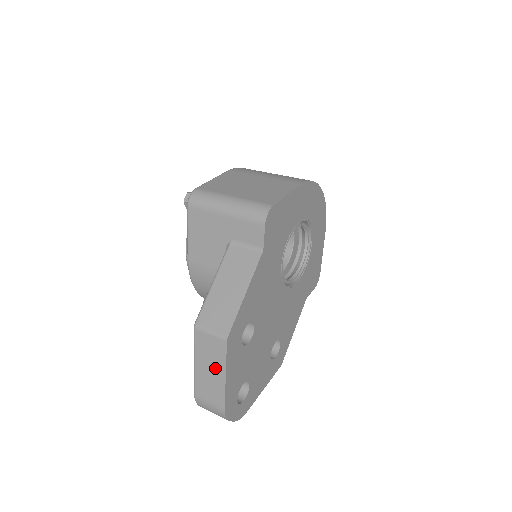
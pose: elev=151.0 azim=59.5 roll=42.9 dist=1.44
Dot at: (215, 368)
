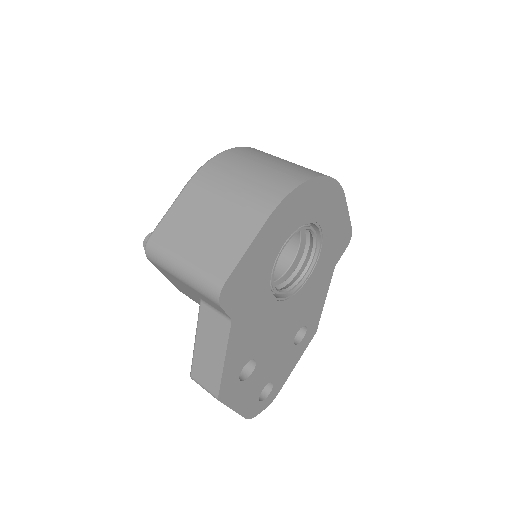
Dot at: occluded
